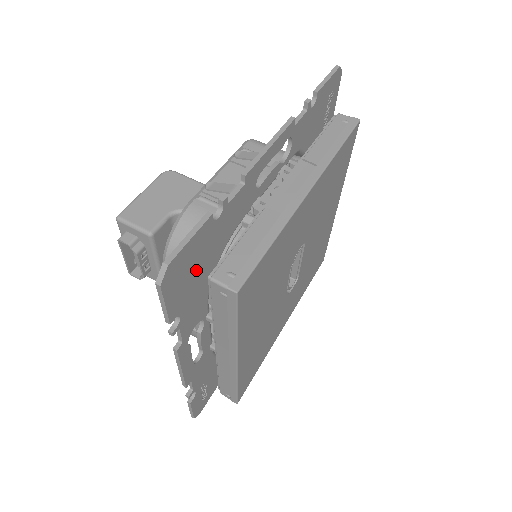
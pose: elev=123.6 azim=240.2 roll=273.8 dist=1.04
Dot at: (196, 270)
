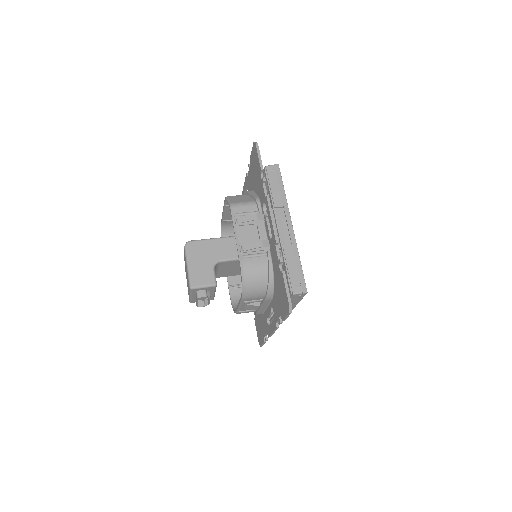
Dot at: occluded
